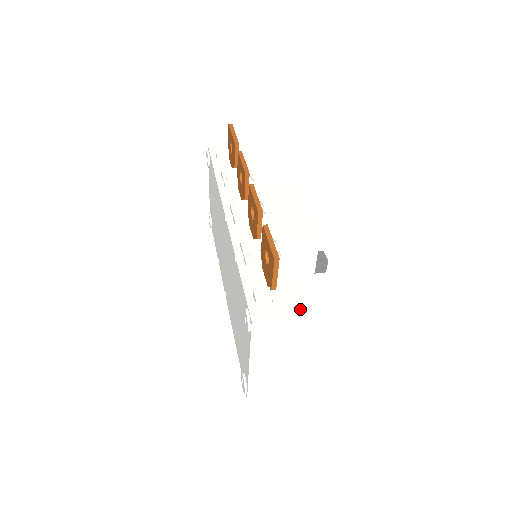
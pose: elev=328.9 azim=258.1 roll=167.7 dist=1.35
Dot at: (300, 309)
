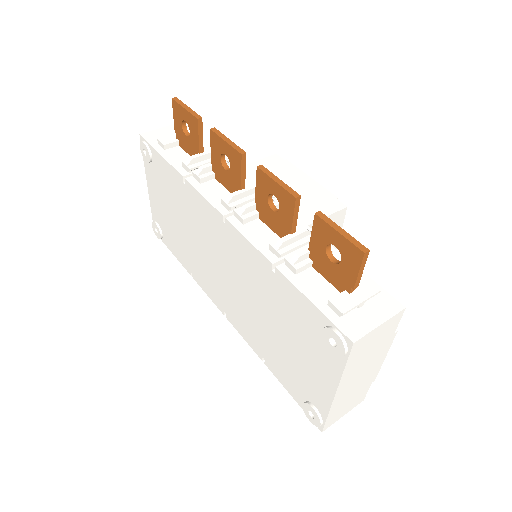
Dot at: (393, 305)
